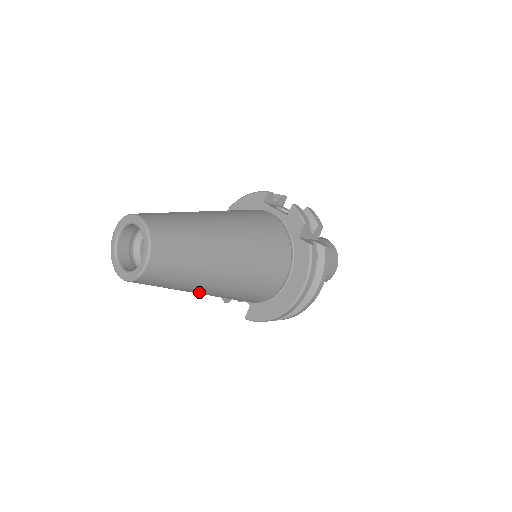
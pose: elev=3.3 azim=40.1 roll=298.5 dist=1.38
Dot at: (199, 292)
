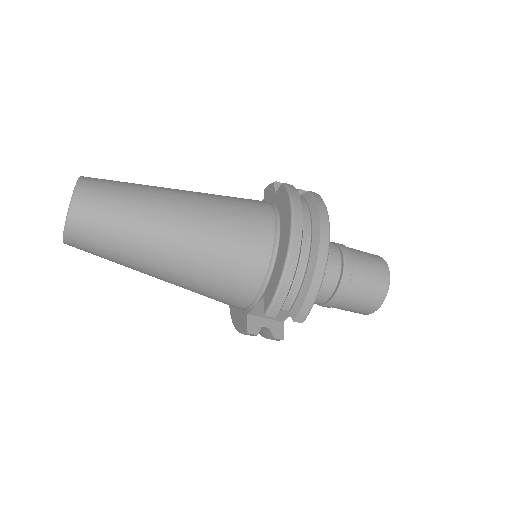
Dot at: (163, 247)
